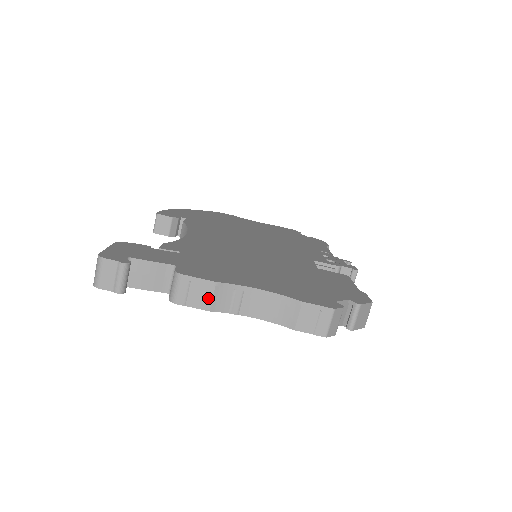
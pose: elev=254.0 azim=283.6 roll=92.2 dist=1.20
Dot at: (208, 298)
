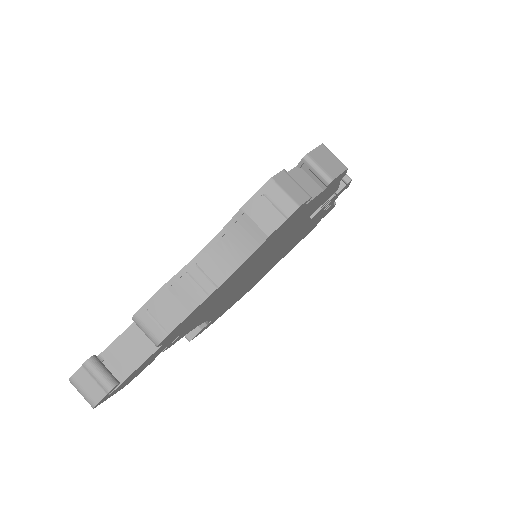
Dot at: (176, 305)
